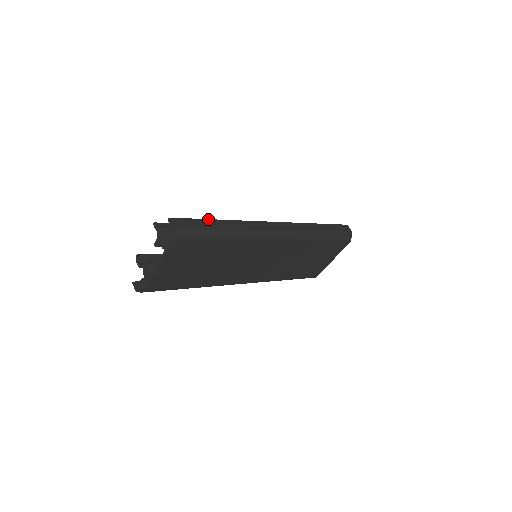
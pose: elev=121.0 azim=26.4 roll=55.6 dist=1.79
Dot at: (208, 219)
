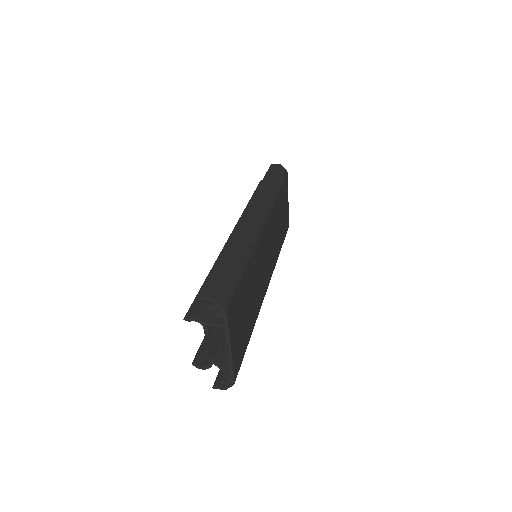
Dot at: (216, 264)
